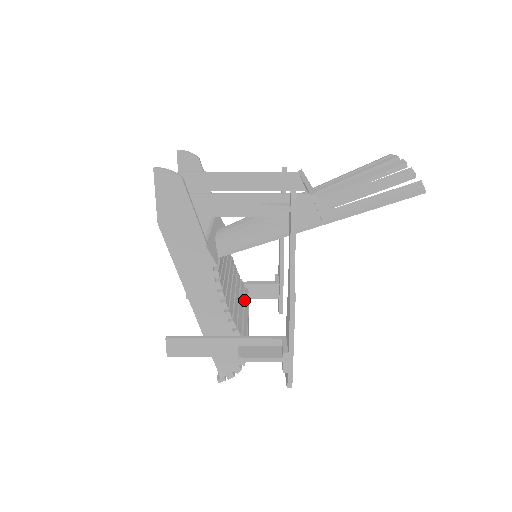
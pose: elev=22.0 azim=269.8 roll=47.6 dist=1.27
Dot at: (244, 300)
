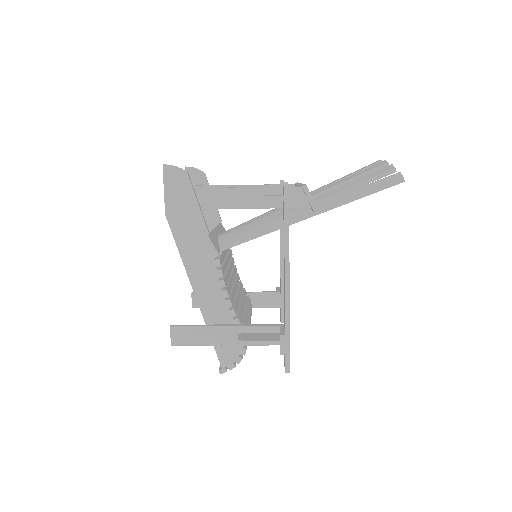
Dot at: (246, 303)
